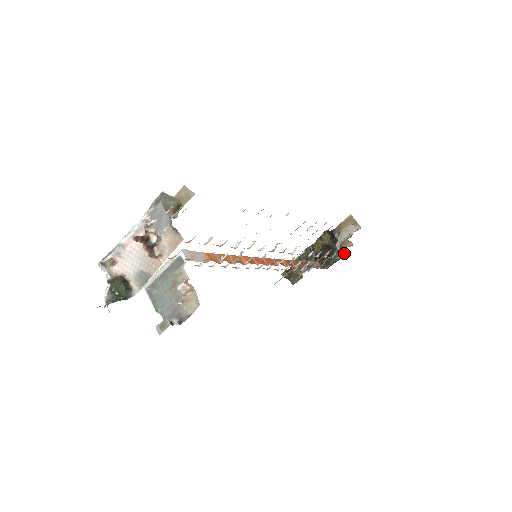
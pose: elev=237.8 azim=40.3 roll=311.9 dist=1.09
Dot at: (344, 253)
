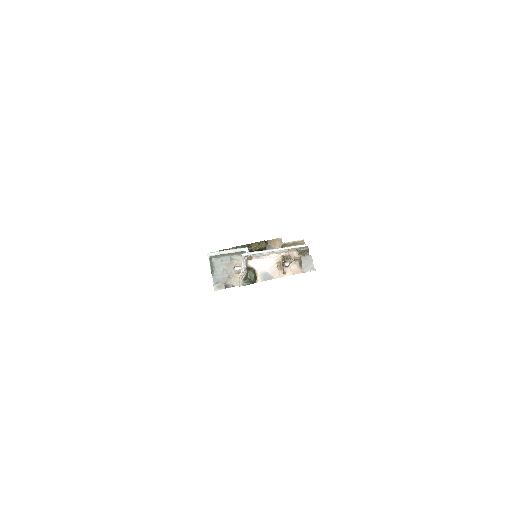
Dot at: occluded
